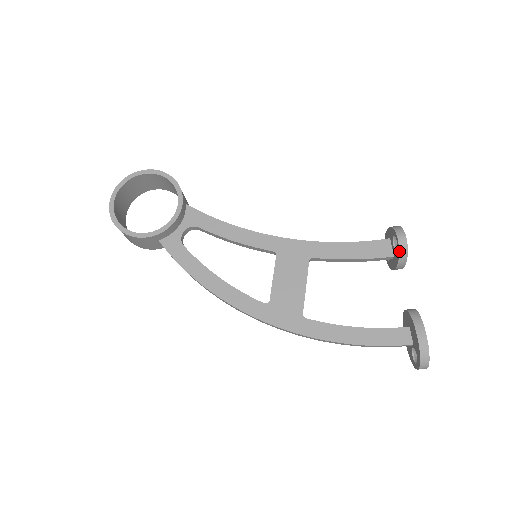
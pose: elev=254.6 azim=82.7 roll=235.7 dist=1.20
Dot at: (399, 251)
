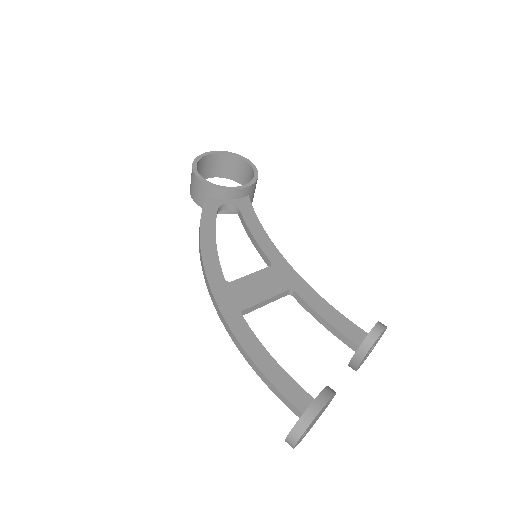
Dot at: (367, 335)
